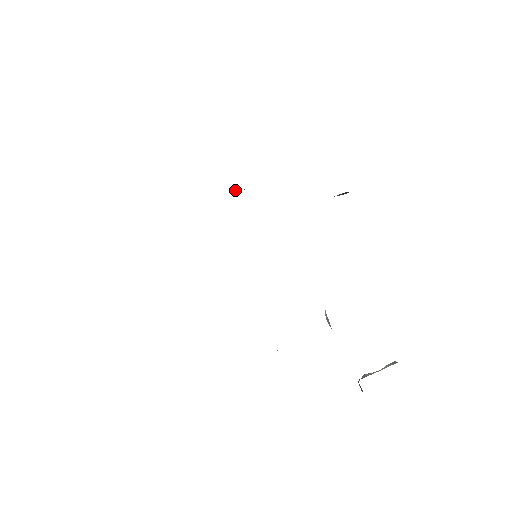
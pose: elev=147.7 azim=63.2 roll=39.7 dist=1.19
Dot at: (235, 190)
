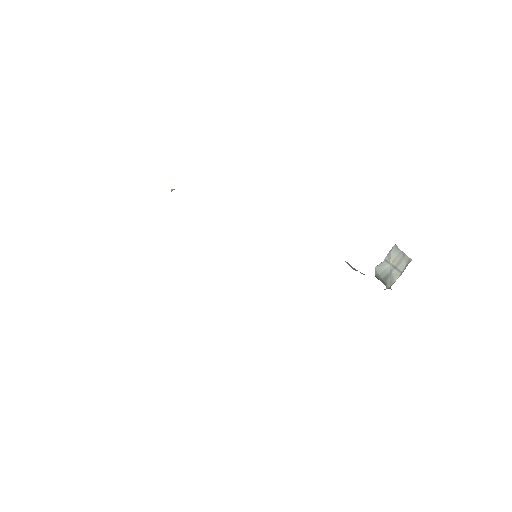
Dot at: occluded
